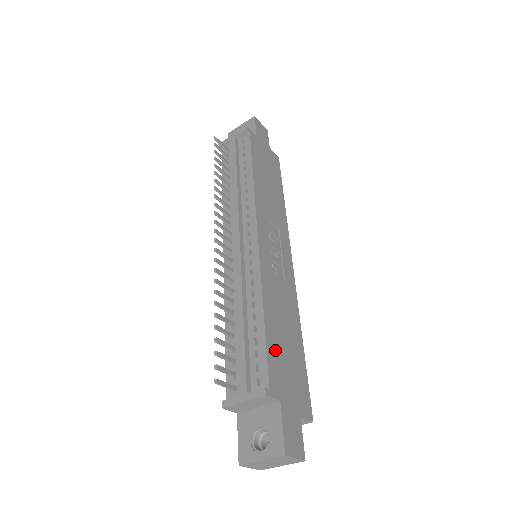
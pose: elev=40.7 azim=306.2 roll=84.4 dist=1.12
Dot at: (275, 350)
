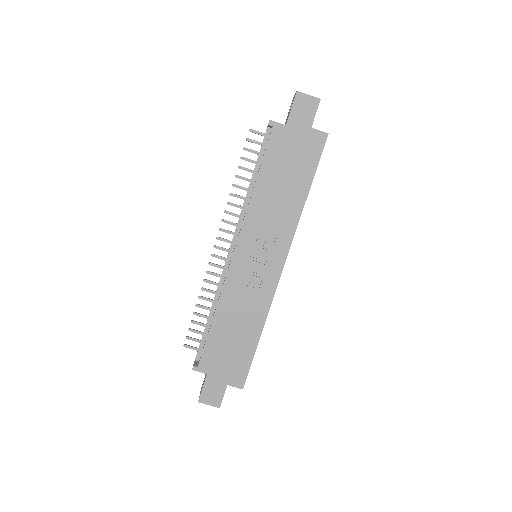
Dot at: (216, 343)
